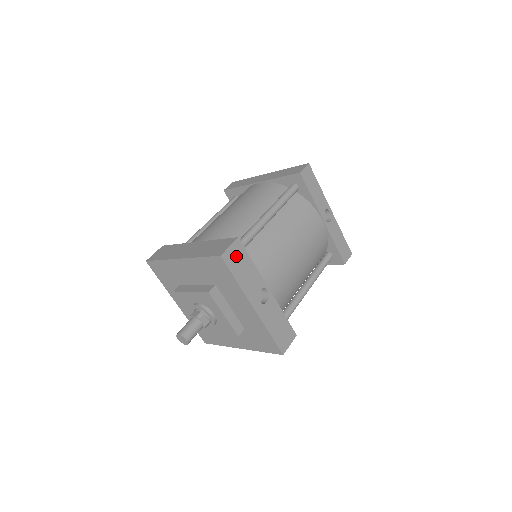
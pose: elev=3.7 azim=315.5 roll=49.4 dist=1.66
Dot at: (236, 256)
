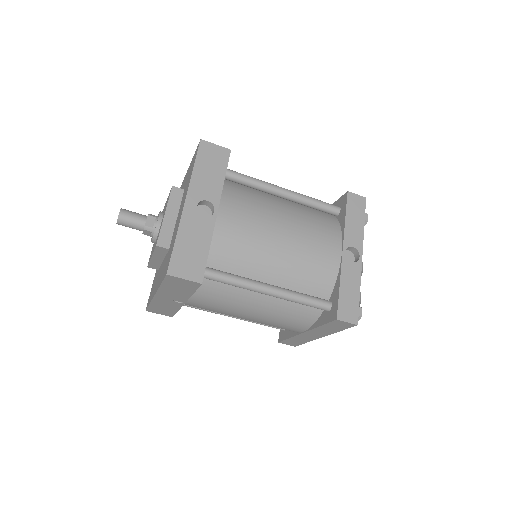
Dot at: (214, 156)
